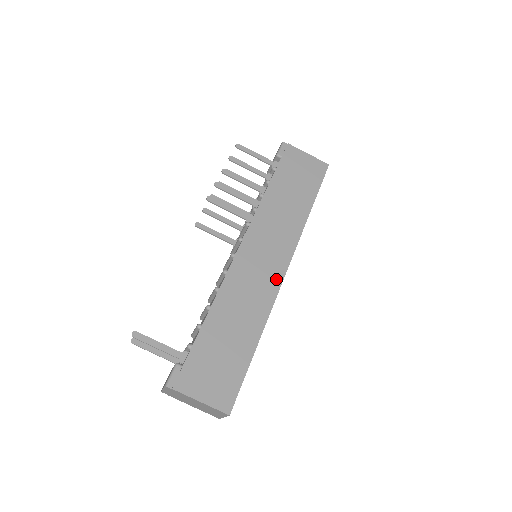
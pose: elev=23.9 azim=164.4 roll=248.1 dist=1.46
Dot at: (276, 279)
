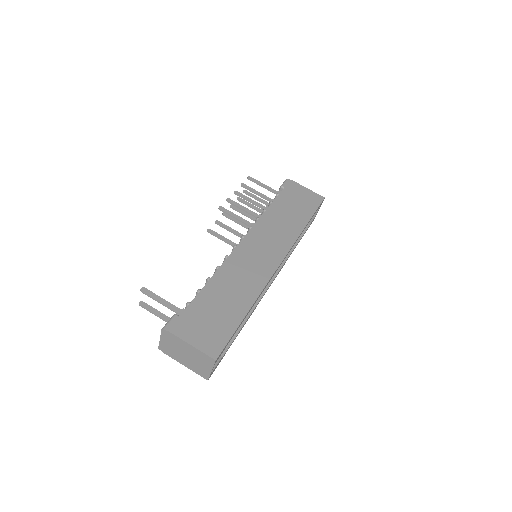
Dot at: (270, 268)
